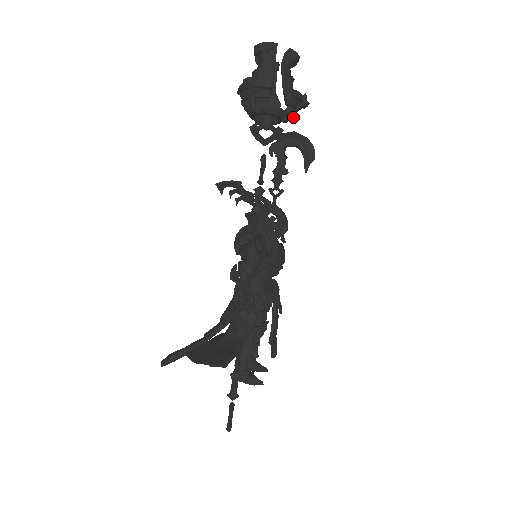
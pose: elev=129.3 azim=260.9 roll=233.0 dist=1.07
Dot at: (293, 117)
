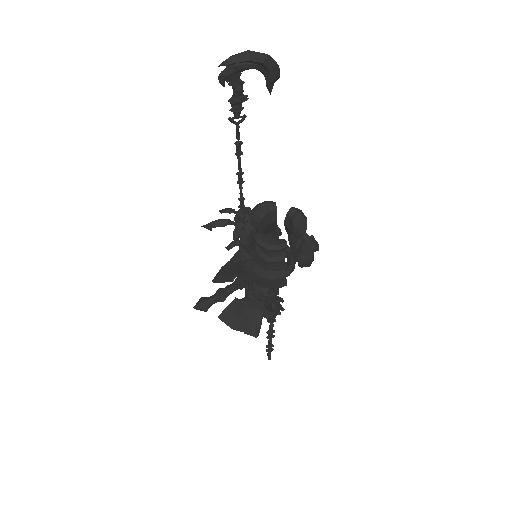
Dot at: occluded
